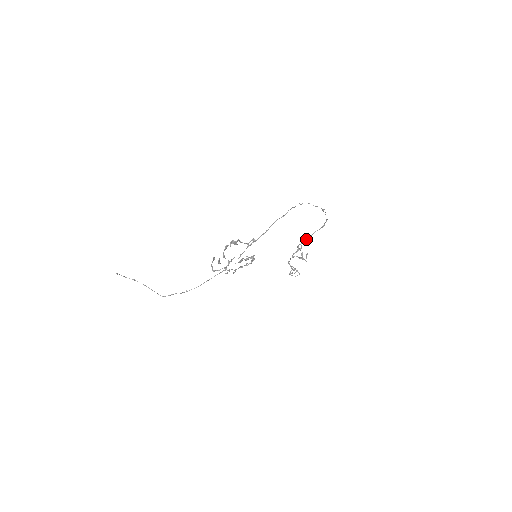
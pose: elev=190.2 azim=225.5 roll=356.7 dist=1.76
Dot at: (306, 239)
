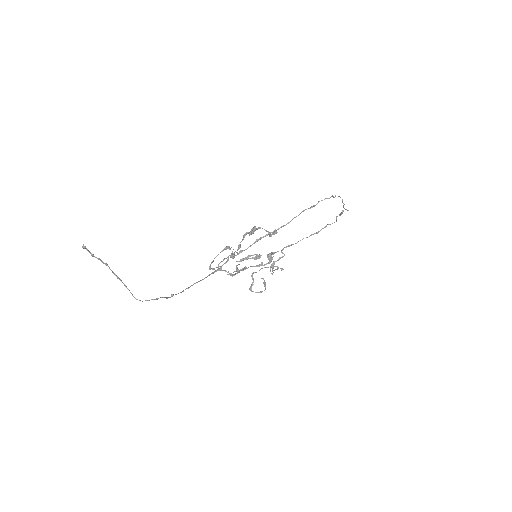
Dot at: occluded
